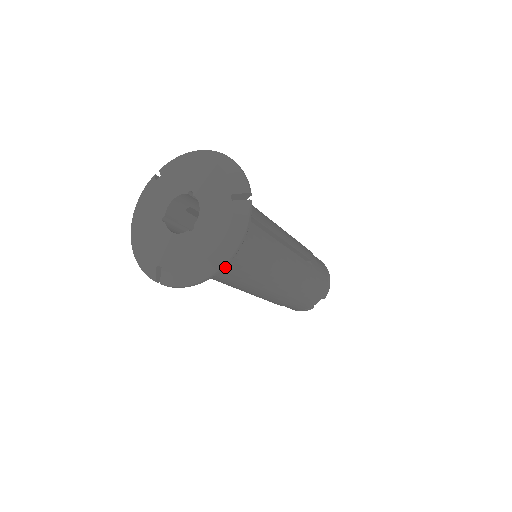
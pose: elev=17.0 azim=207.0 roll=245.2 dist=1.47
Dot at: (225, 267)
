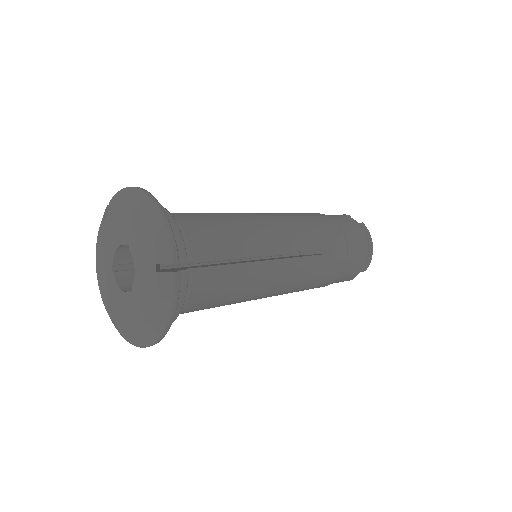
Dot at: (186, 312)
